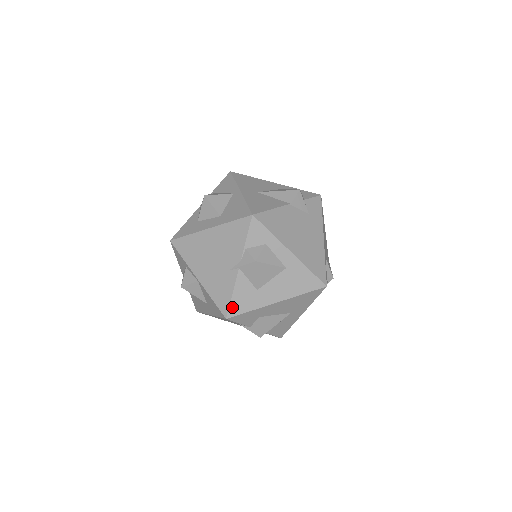
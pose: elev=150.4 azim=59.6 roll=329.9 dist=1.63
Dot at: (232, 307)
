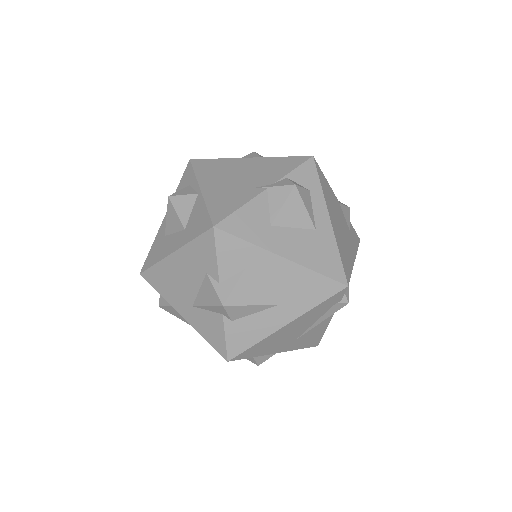
Dot at: (230, 220)
